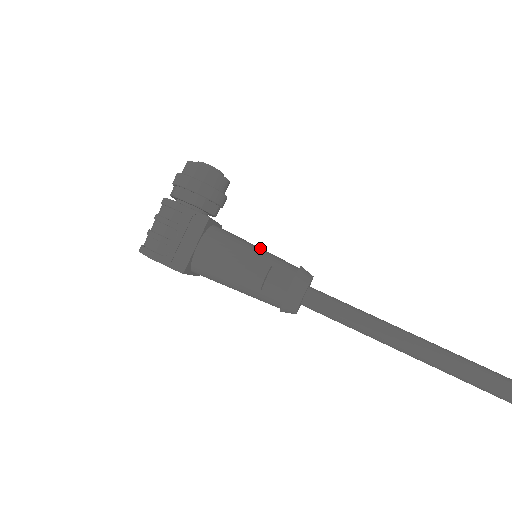
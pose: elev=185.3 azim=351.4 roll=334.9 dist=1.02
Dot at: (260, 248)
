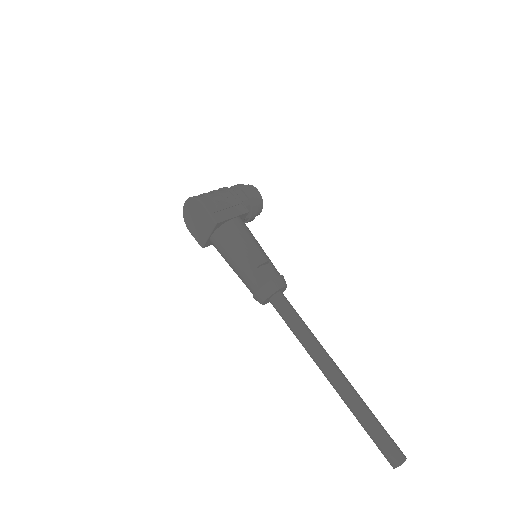
Dot at: occluded
